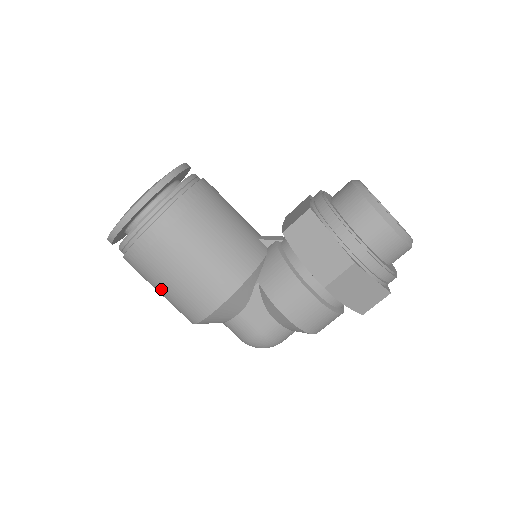
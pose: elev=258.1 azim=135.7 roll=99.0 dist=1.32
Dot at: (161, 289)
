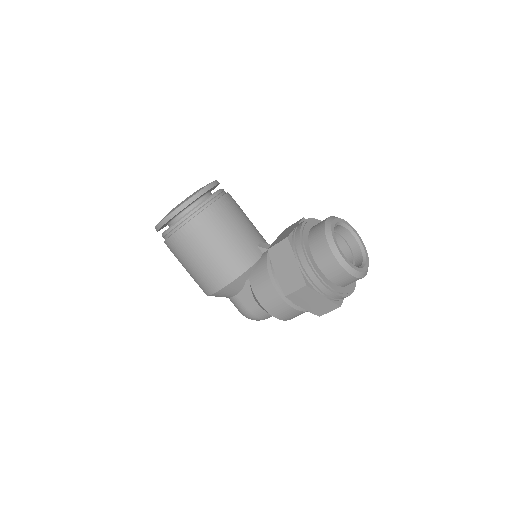
Dot at: occluded
